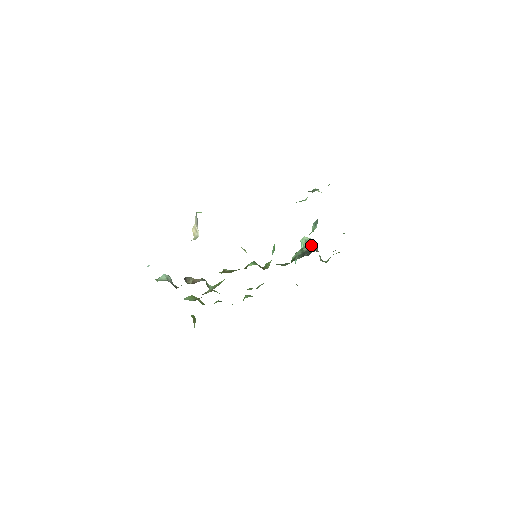
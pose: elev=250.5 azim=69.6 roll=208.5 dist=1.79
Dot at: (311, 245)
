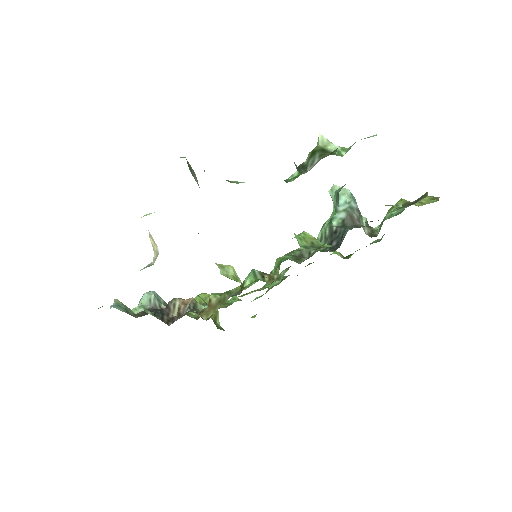
Dot at: (345, 208)
